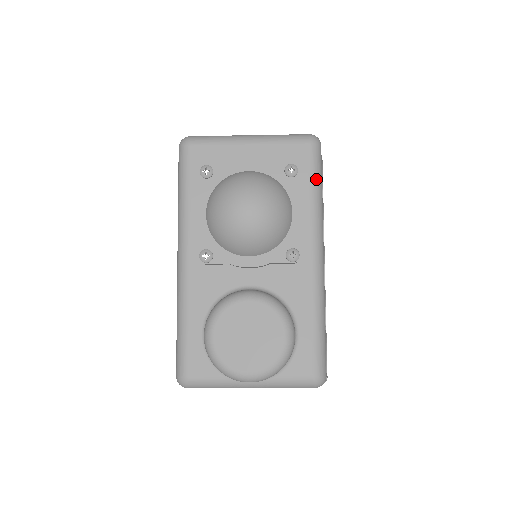
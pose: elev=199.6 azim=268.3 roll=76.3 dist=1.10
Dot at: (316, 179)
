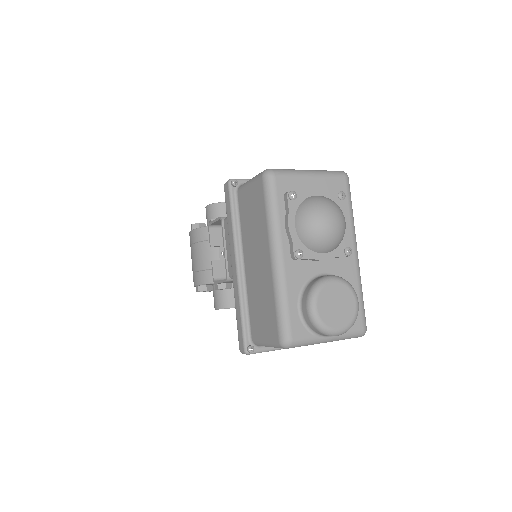
Dot at: (351, 201)
